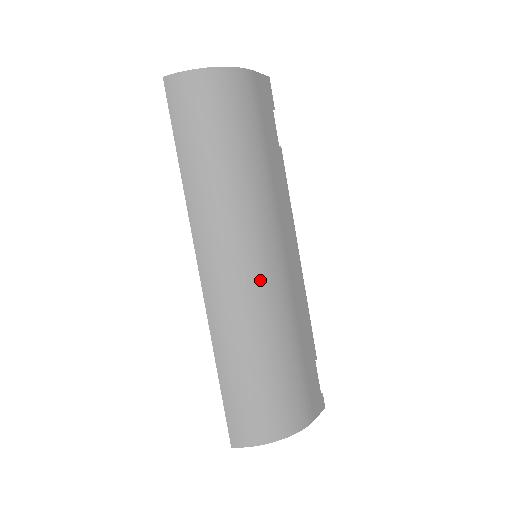
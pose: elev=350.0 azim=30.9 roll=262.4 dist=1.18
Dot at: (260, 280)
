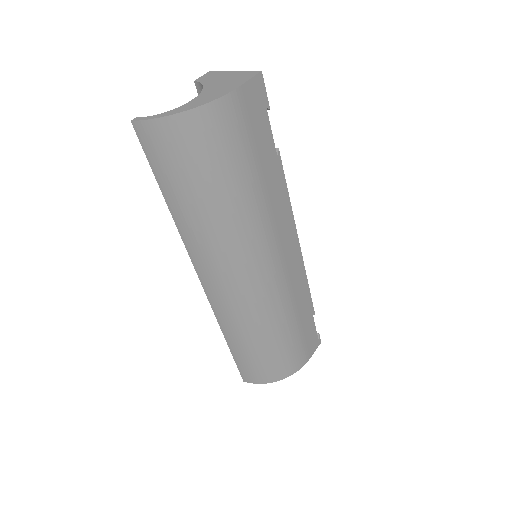
Dot at: (258, 291)
